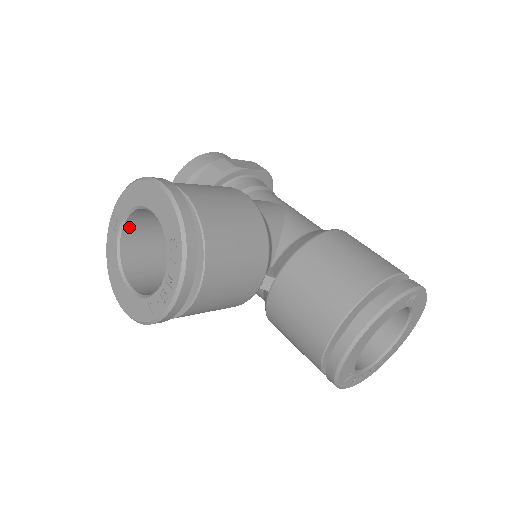
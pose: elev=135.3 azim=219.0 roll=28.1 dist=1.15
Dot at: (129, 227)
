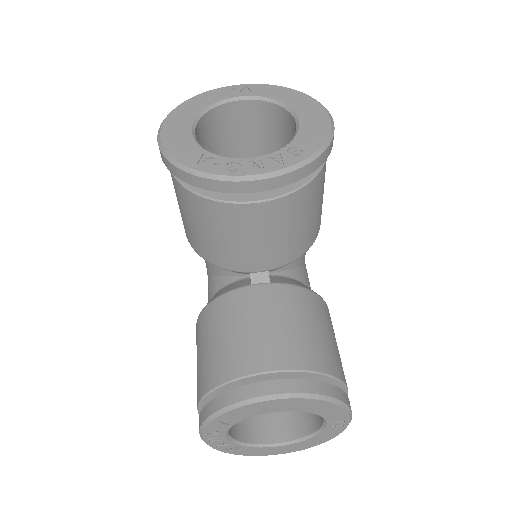
Dot at: (246, 107)
